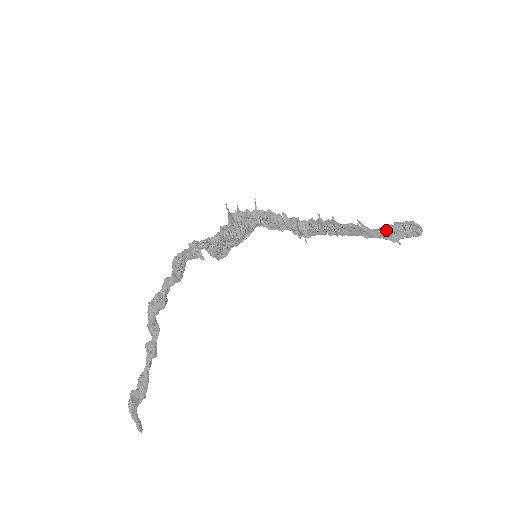
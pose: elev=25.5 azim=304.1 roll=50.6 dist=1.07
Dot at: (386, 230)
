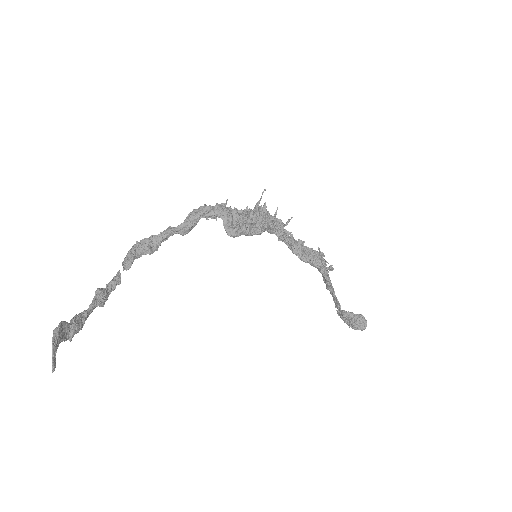
Dot at: (342, 310)
